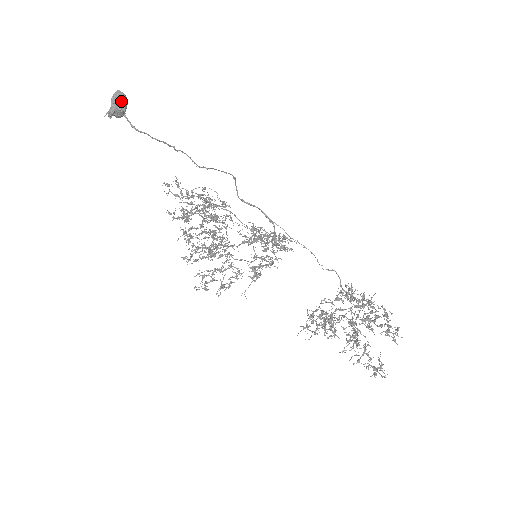
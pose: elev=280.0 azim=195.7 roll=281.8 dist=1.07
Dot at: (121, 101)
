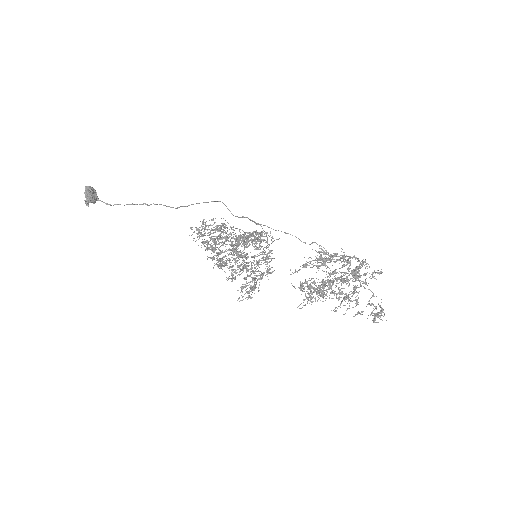
Dot at: (87, 193)
